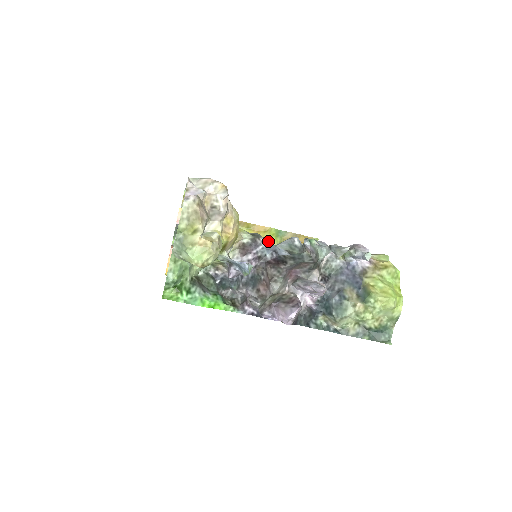
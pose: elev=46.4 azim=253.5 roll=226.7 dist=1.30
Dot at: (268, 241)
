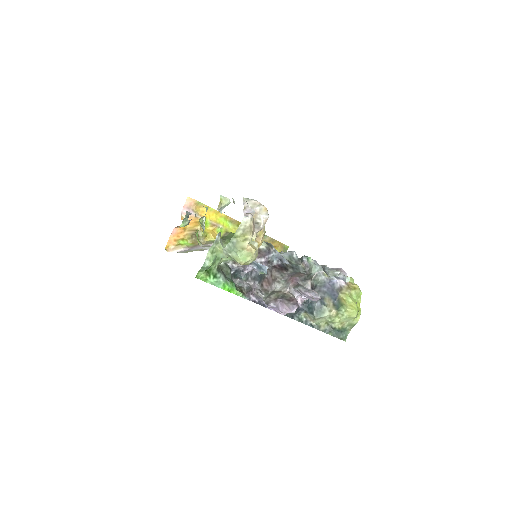
Dot at: occluded
